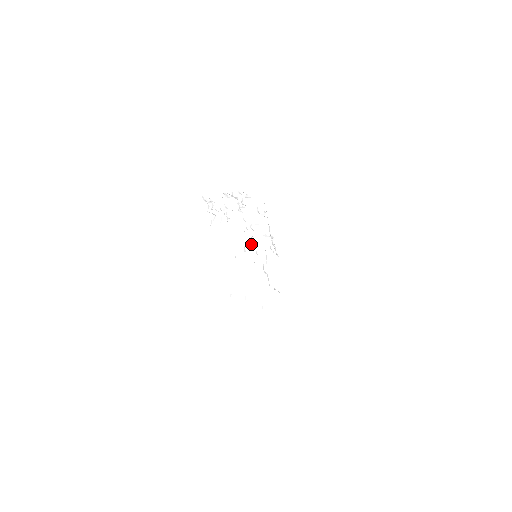
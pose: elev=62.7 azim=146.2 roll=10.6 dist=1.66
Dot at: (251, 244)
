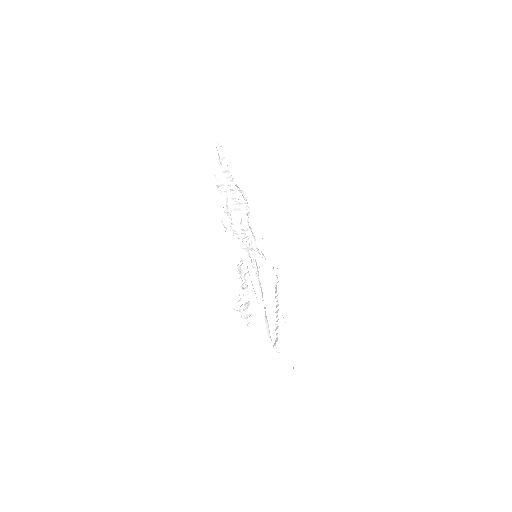
Dot at: occluded
